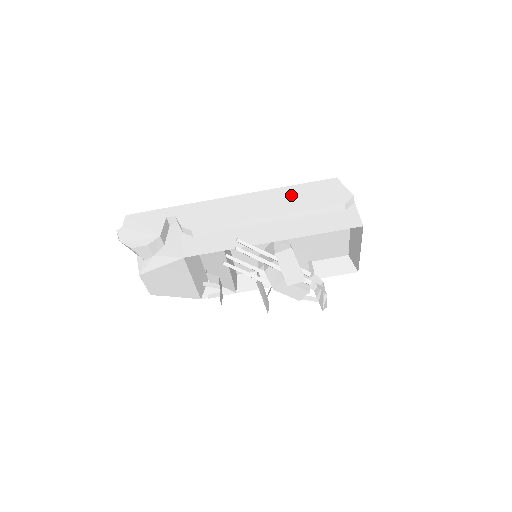
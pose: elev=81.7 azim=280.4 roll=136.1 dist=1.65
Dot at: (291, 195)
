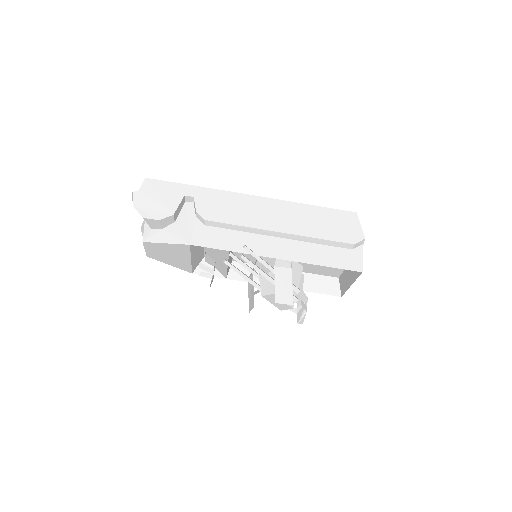
Dot at: (309, 216)
